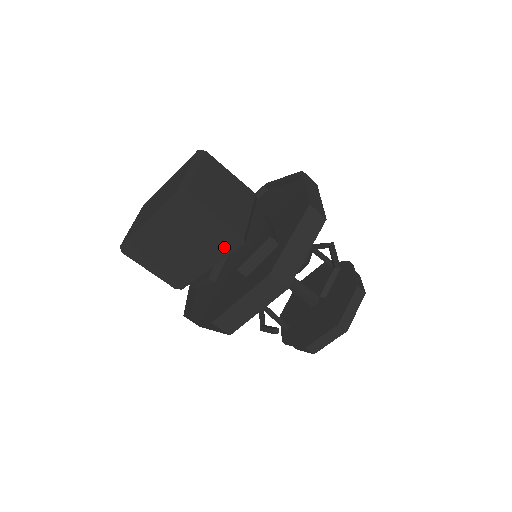
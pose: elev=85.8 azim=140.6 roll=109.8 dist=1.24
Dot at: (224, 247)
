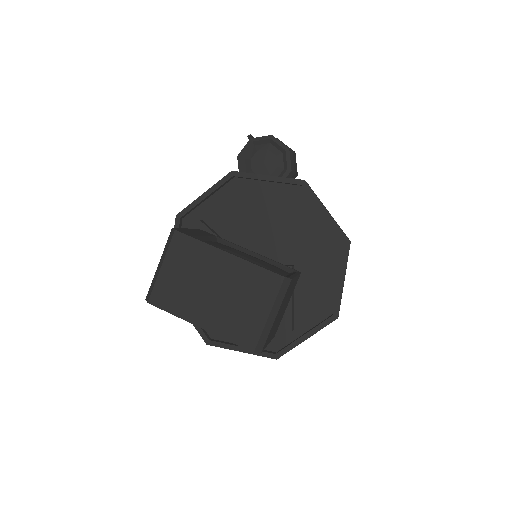
Dot at: occluded
